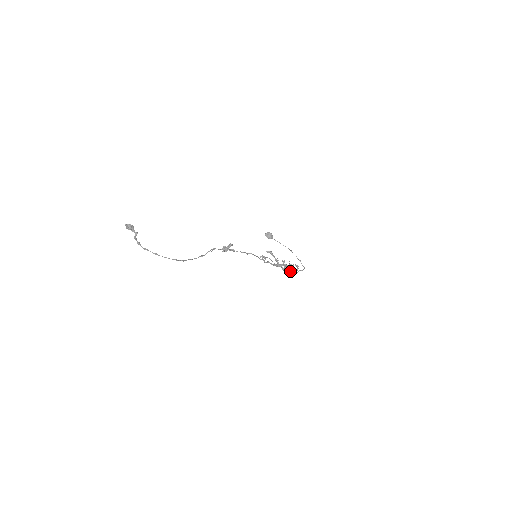
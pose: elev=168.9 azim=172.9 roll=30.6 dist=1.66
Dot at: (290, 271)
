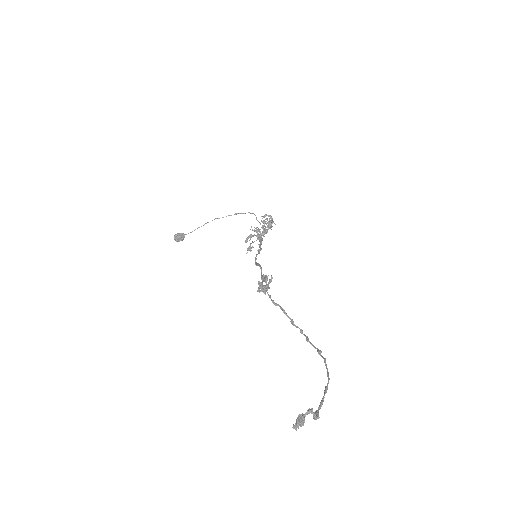
Dot at: (269, 227)
